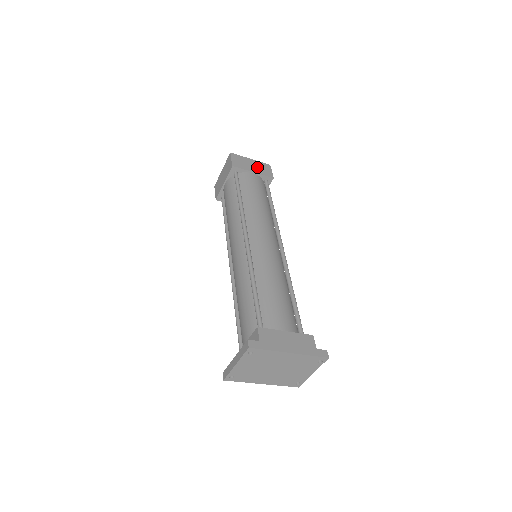
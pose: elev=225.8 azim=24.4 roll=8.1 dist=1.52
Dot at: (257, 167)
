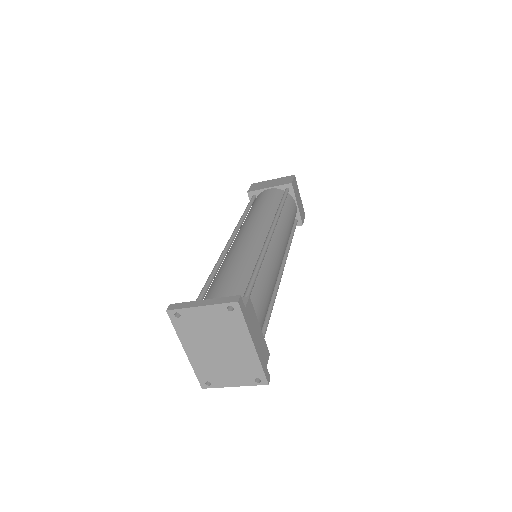
Dot at: (300, 205)
